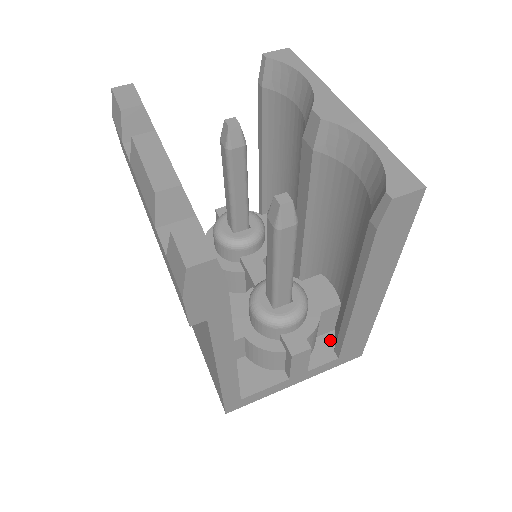
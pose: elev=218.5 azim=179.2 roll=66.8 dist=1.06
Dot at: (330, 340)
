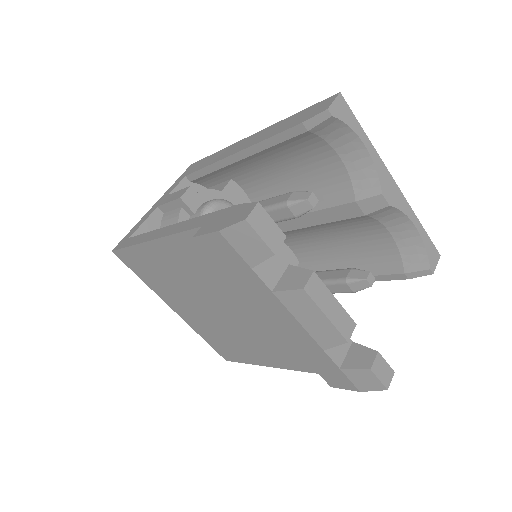
Dot at: occluded
